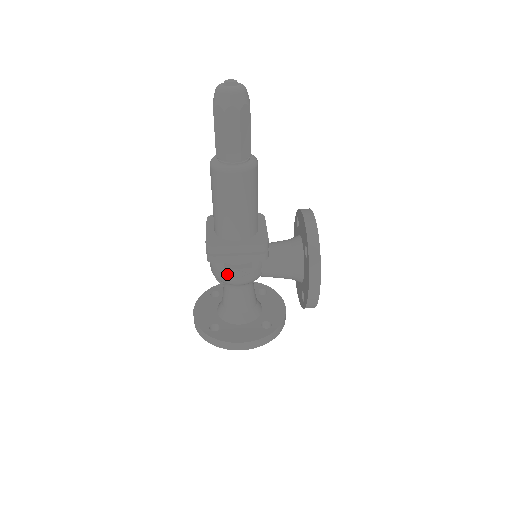
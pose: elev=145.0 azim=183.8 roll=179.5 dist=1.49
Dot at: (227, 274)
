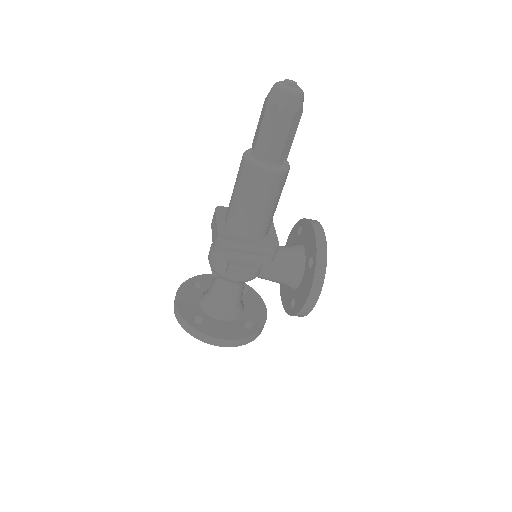
Dot at: (230, 269)
